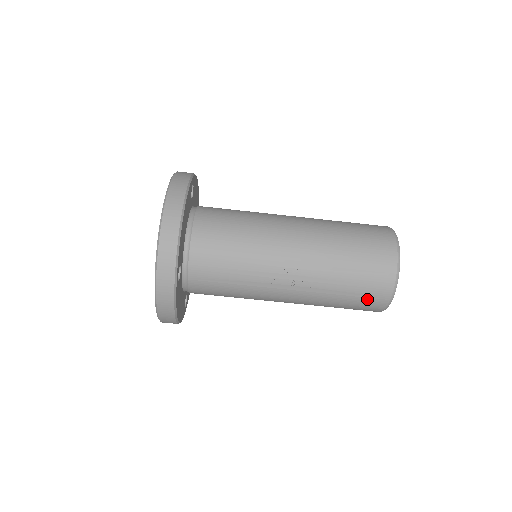
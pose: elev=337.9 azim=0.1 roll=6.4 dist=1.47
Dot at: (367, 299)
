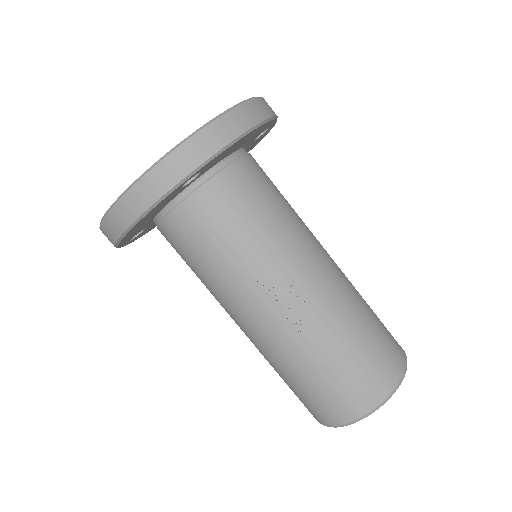
Dot at: (338, 396)
